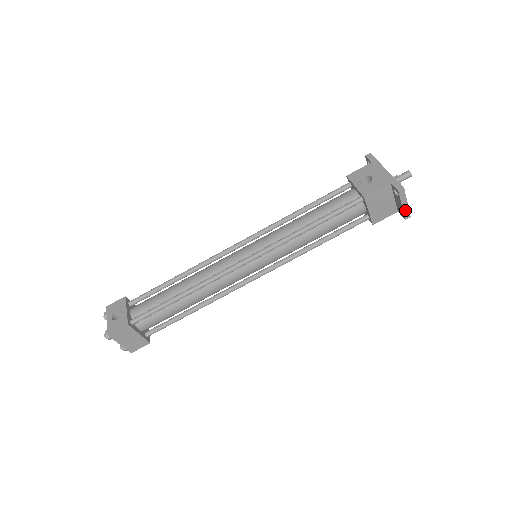
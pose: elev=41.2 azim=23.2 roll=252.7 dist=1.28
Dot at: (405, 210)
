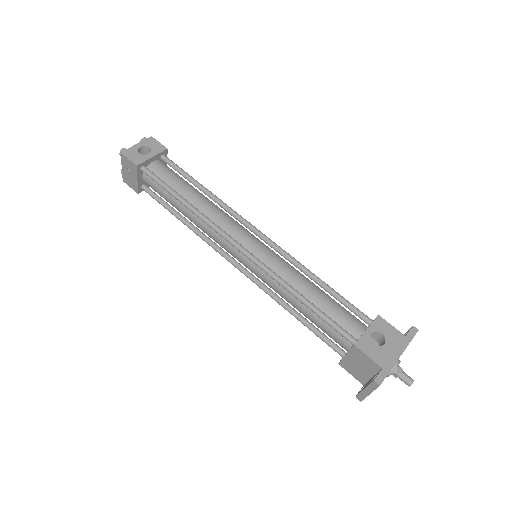
Dot at: (363, 394)
